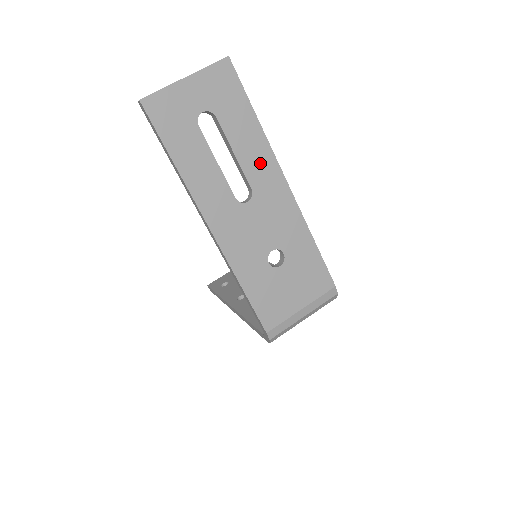
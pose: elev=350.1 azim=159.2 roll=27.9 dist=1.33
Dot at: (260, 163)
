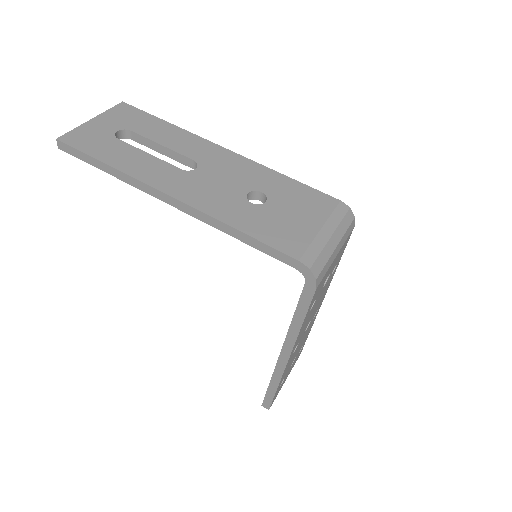
Dot at: (190, 144)
